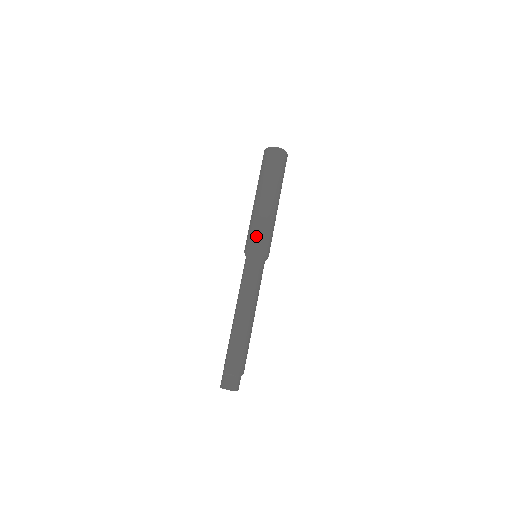
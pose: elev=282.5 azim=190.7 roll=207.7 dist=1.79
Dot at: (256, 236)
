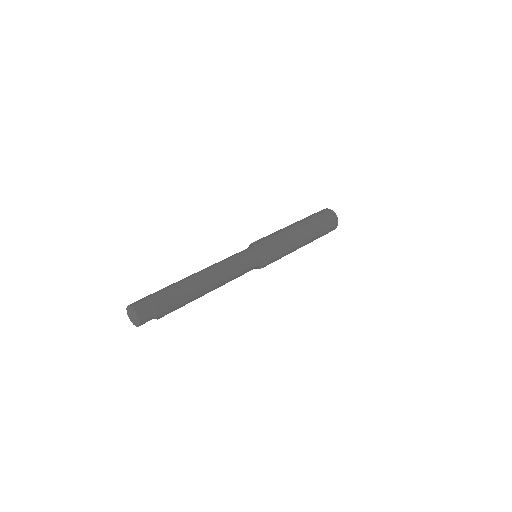
Dot at: (274, 242)
